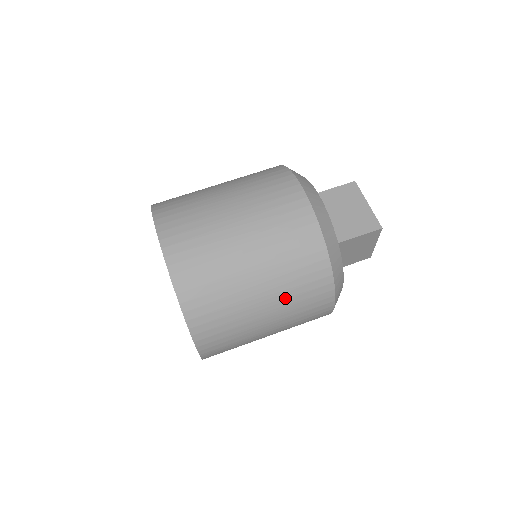
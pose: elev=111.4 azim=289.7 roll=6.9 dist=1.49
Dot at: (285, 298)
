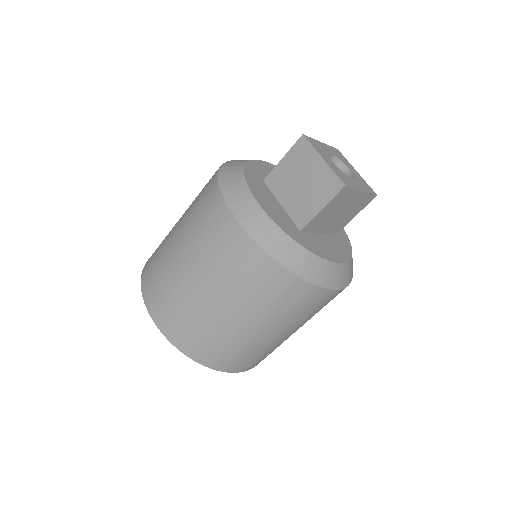
Dot at: (270, 315)
